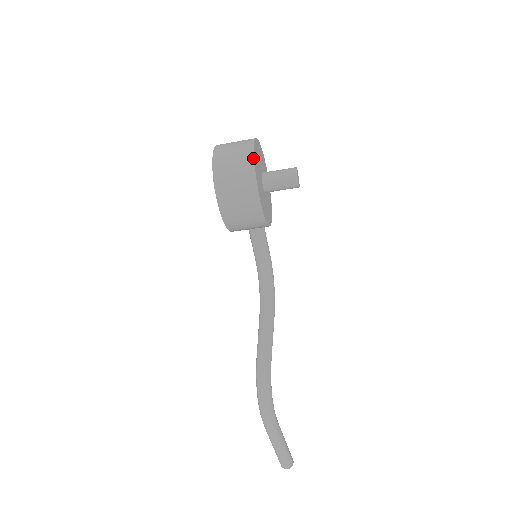
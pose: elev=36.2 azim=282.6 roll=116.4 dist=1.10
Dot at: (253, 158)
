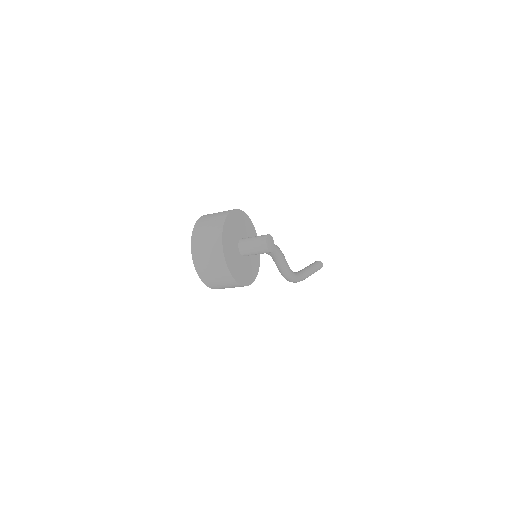
Dot at: (231, 276)
